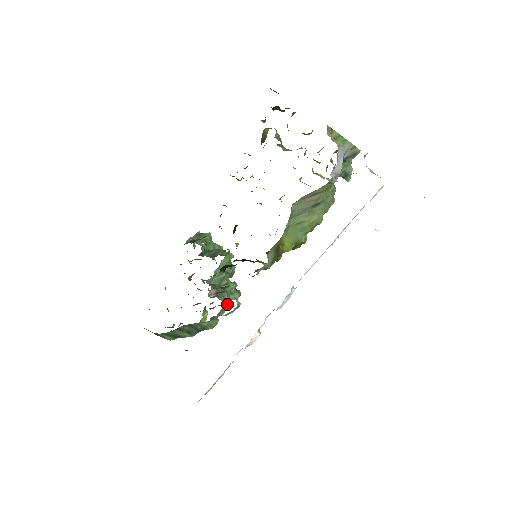
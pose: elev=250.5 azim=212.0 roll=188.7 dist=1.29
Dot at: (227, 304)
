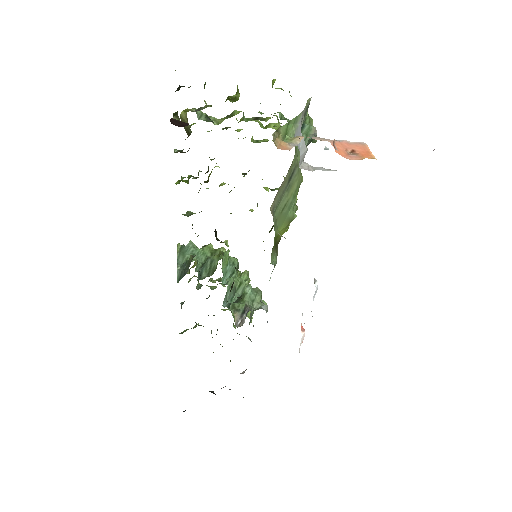
Dot at: occluded
